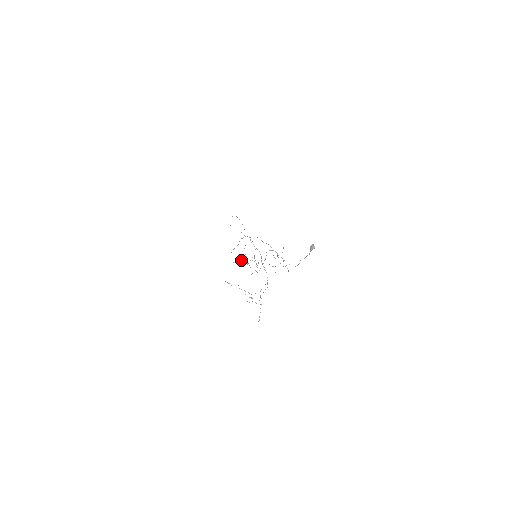
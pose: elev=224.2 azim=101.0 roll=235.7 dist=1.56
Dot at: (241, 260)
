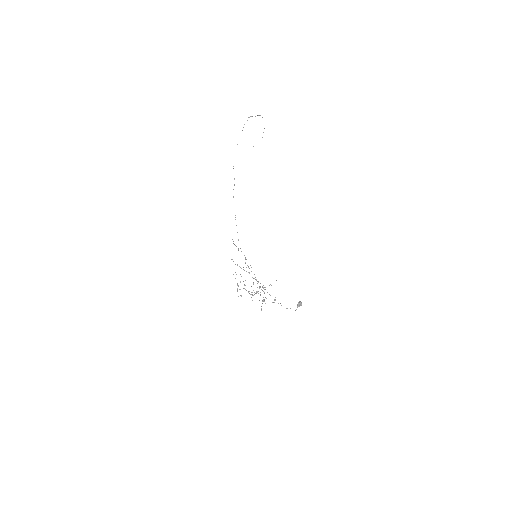
Dot at: occluded
